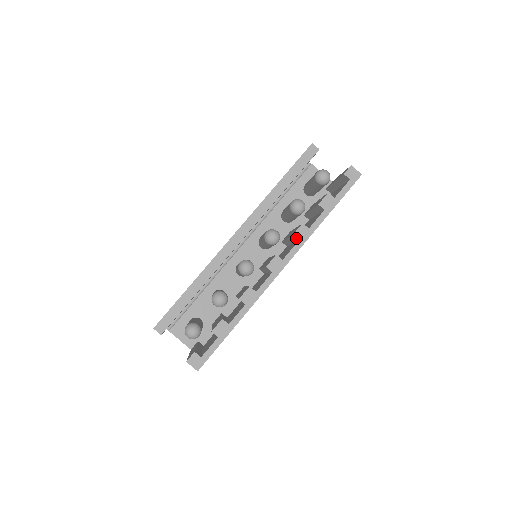
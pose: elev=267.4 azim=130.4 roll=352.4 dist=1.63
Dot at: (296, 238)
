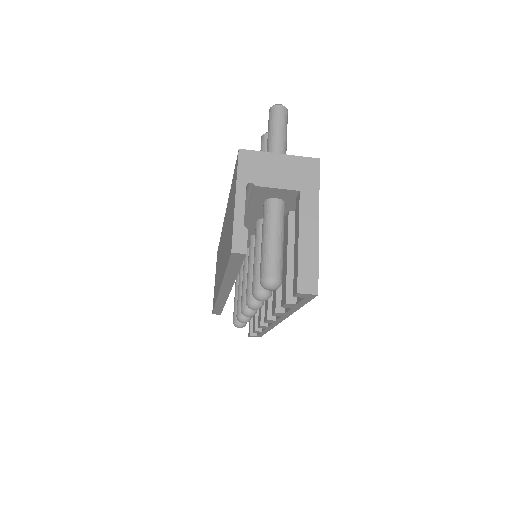
Dot at: occluded
